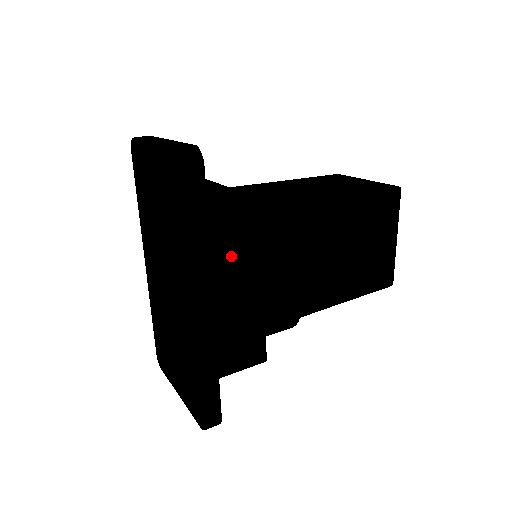
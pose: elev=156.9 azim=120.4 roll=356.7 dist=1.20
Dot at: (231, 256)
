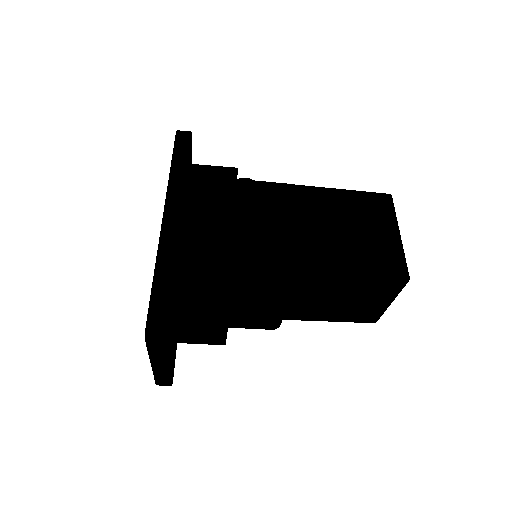
Dot at: (206, 194)
